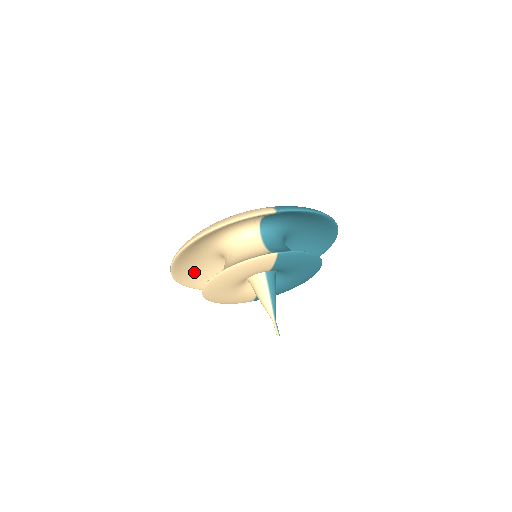
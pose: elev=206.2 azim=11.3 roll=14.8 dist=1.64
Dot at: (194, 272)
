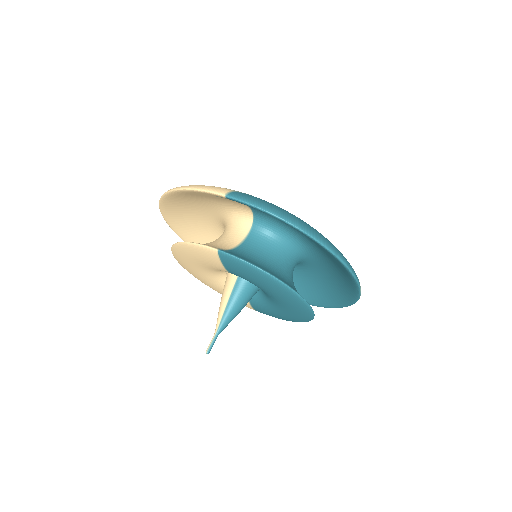
Dot at: occluded
